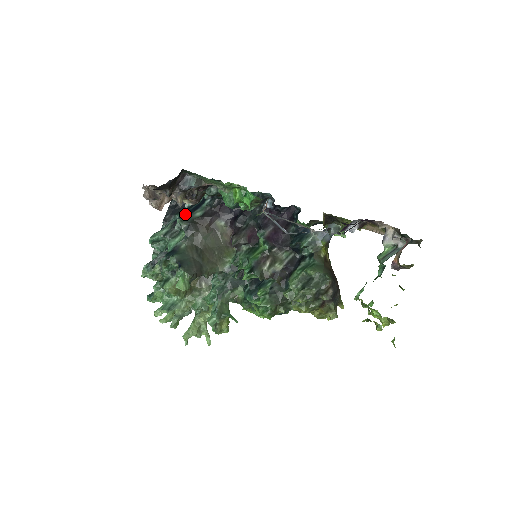
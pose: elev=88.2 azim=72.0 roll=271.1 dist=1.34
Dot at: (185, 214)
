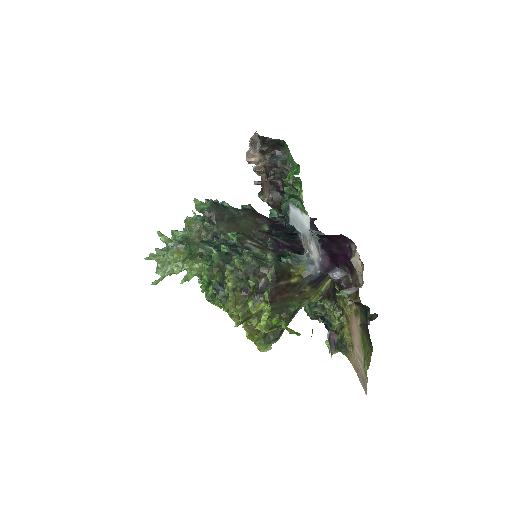
Dot at: occluded
